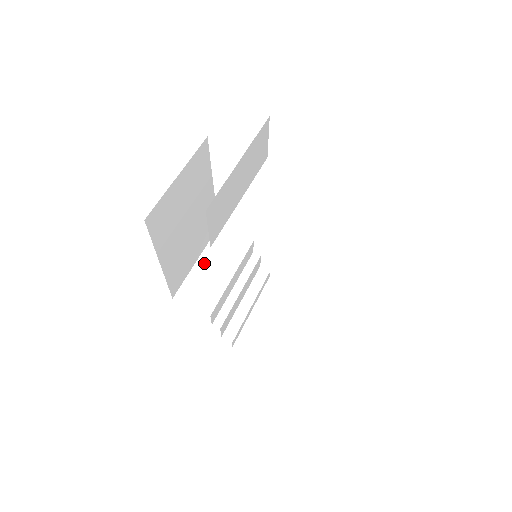
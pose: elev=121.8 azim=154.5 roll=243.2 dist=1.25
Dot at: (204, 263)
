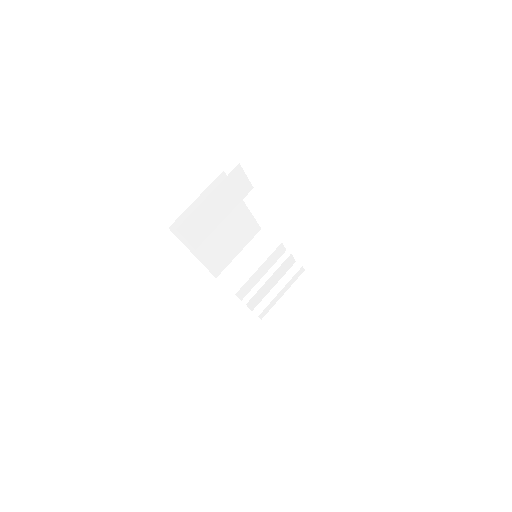
Dot at: (243, 255)
